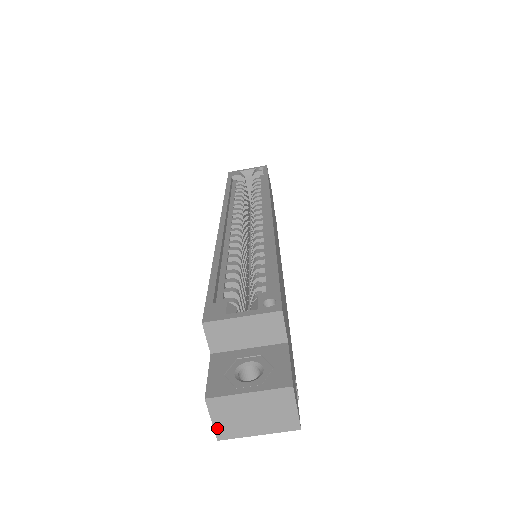
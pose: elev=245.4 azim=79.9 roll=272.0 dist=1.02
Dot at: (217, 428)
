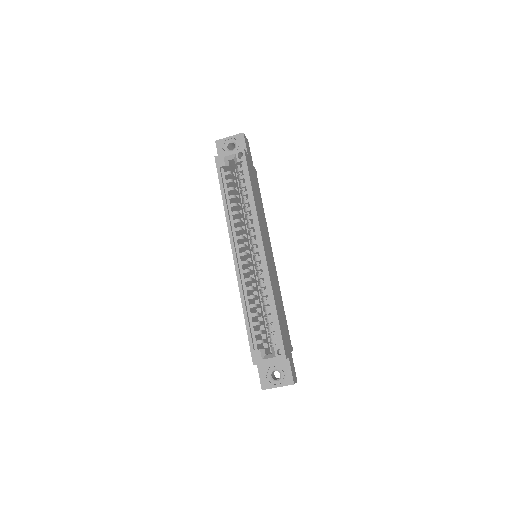
Dot at: occluded
